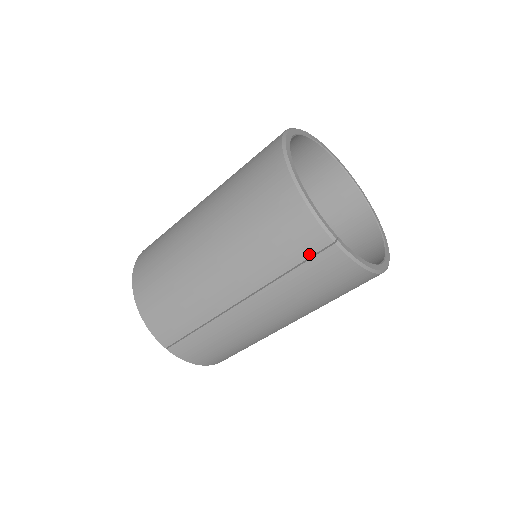
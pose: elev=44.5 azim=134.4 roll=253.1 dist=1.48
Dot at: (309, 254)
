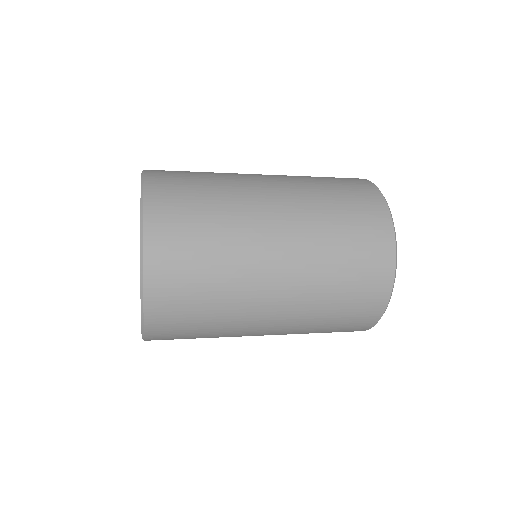
Dot at: occluded
